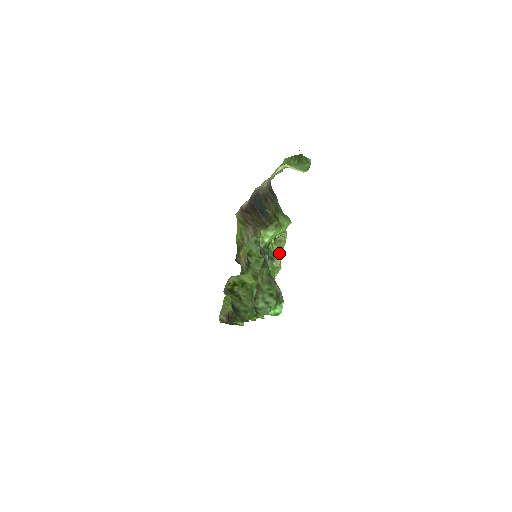
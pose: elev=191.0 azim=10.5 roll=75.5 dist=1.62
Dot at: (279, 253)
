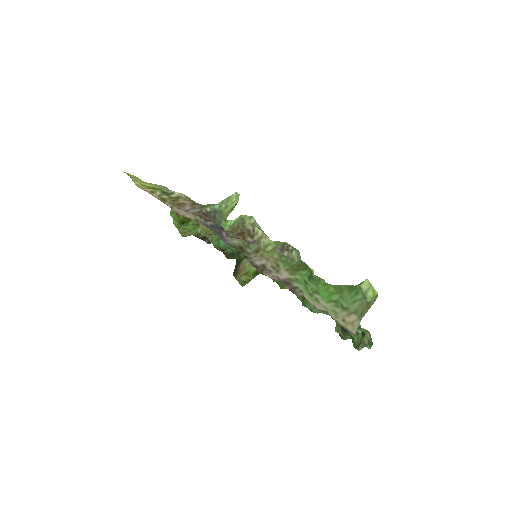
Dot at: occluded
